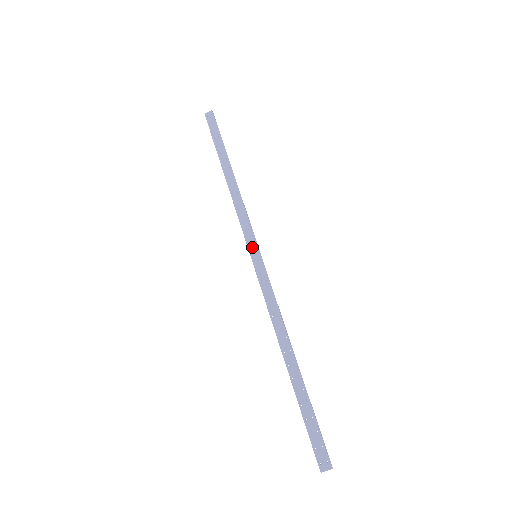
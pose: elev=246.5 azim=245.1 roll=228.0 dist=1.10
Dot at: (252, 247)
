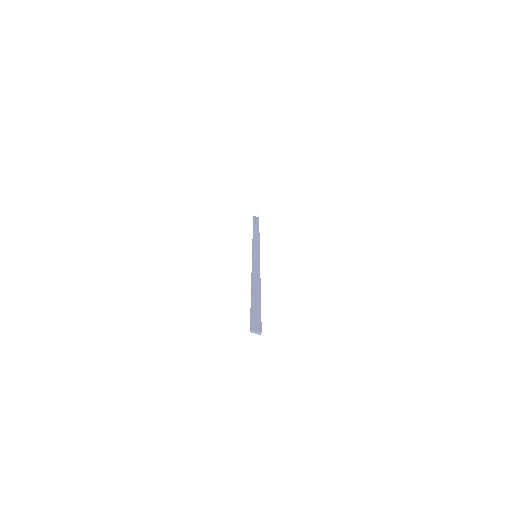
Dot at: (256, 252)
